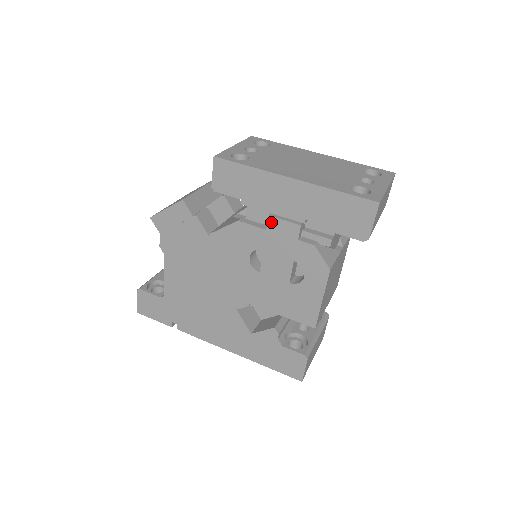
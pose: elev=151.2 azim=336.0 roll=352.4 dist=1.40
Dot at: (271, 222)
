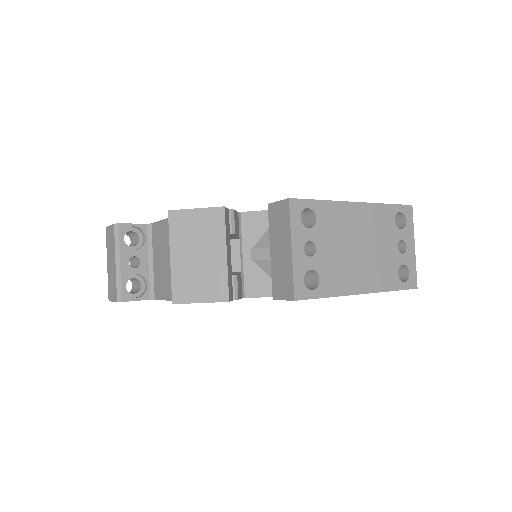
Dot at: occluded
